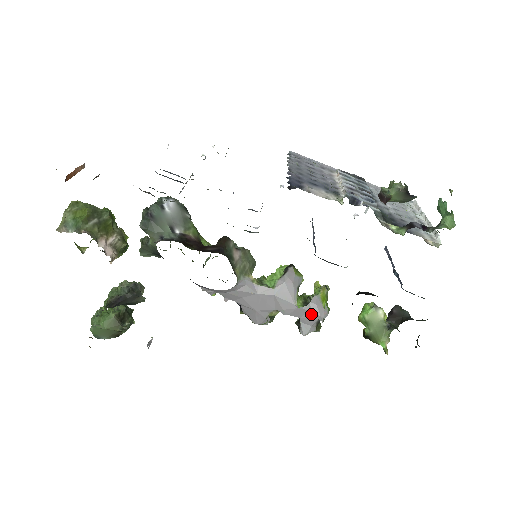
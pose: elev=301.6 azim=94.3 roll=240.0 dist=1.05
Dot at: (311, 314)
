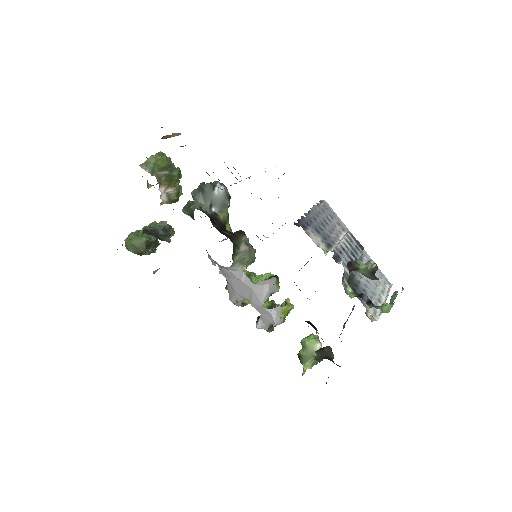
Dot at: (269, 317)
